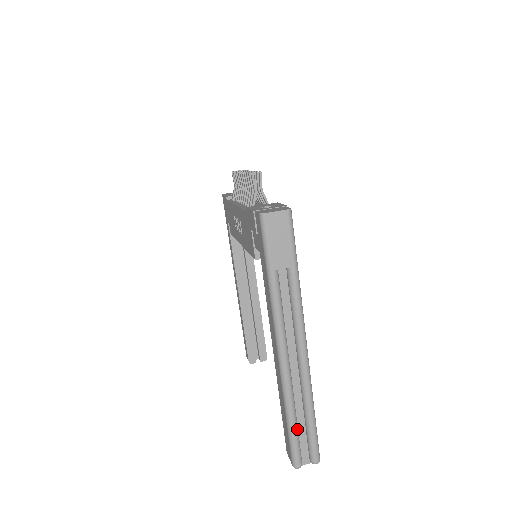
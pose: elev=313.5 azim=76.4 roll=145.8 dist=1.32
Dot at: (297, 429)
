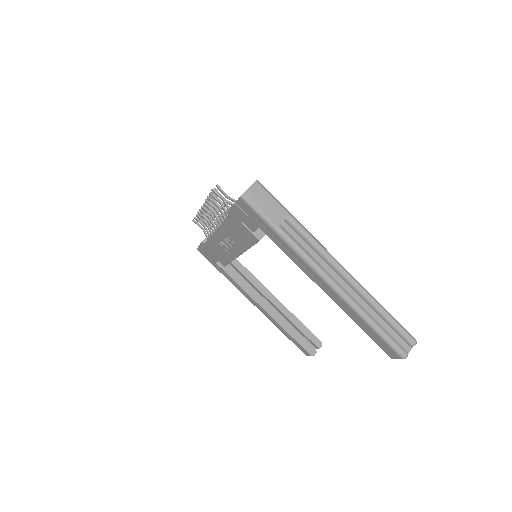
Dot at: (382, 328)
